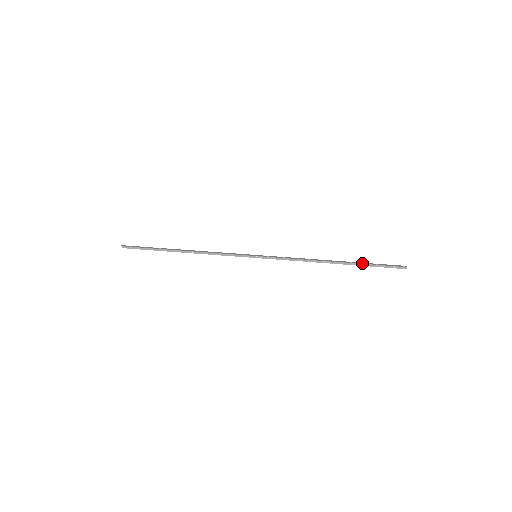
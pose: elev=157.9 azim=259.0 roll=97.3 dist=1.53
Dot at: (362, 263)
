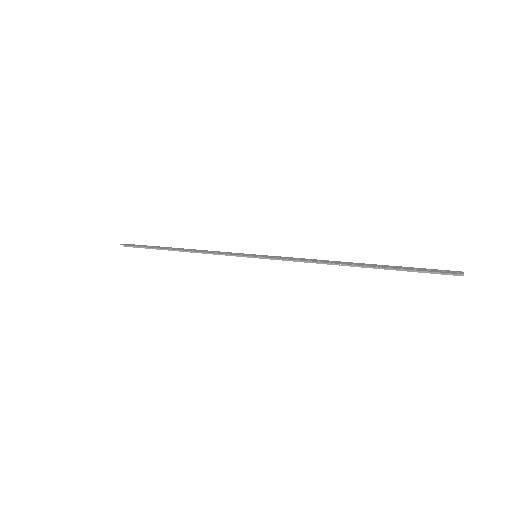
Dot at: (393, 267)
